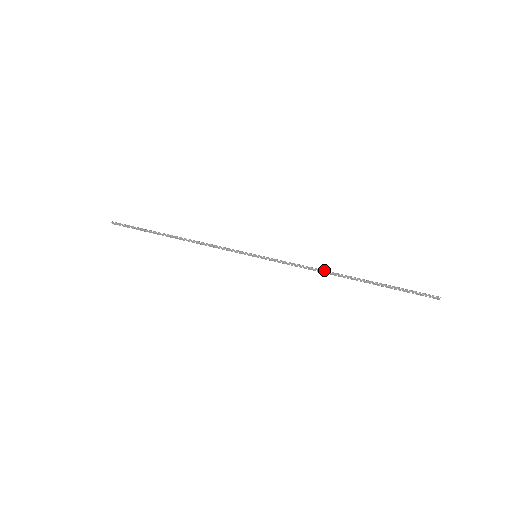
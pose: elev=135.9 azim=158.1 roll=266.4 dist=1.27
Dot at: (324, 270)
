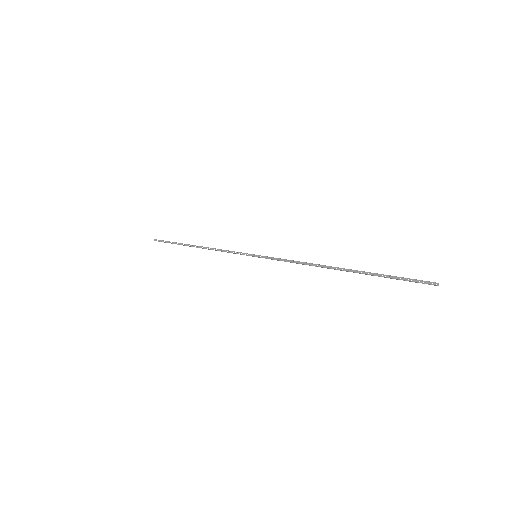
Dot at: (314, 264)
